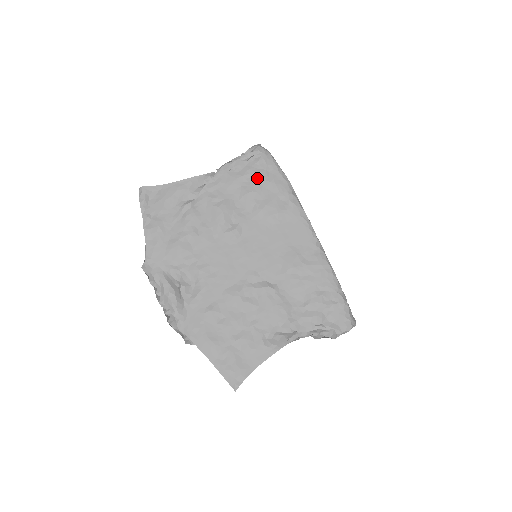
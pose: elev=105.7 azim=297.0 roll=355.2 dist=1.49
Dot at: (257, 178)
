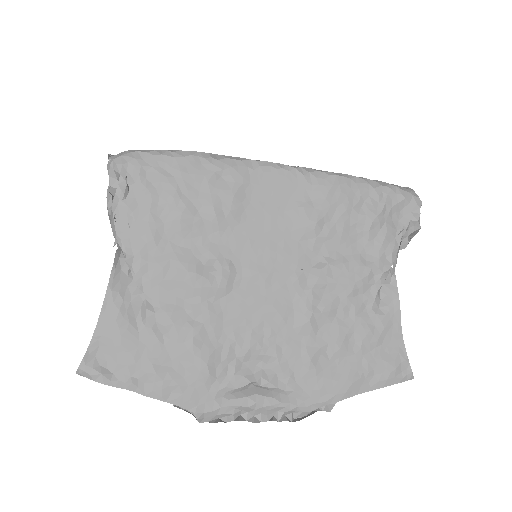
Dot at: (165, 194)
